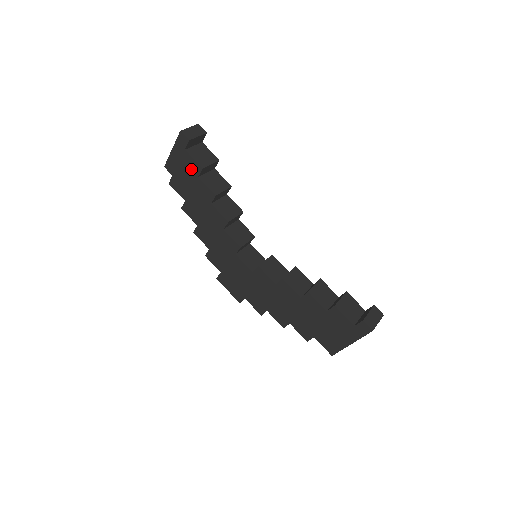
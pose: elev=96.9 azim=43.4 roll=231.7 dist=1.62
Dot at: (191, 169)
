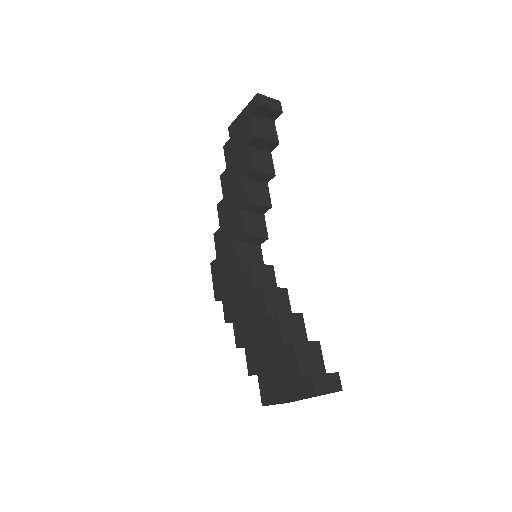
Dot at: (247, 135)
